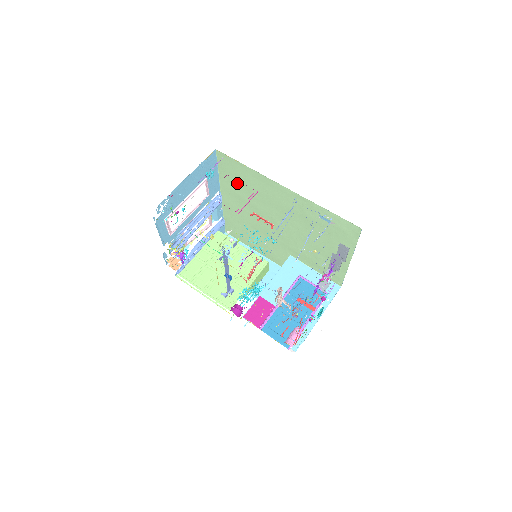
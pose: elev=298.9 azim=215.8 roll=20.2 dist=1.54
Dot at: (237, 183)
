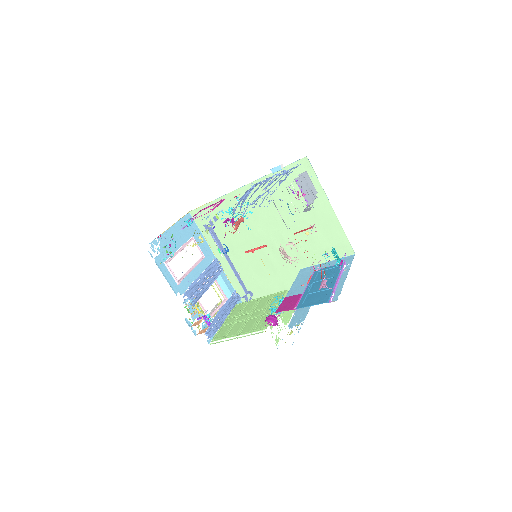
Dot at: (219, 231)
